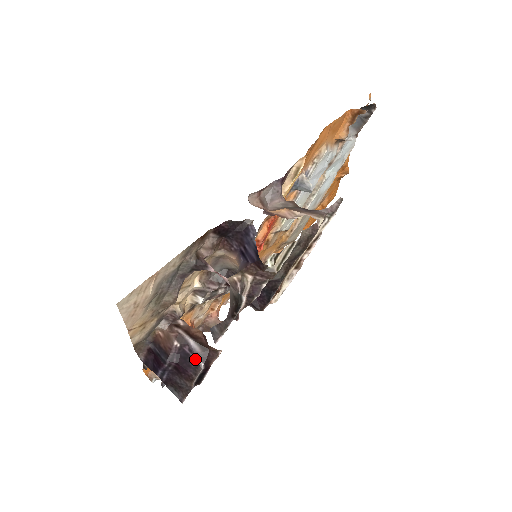
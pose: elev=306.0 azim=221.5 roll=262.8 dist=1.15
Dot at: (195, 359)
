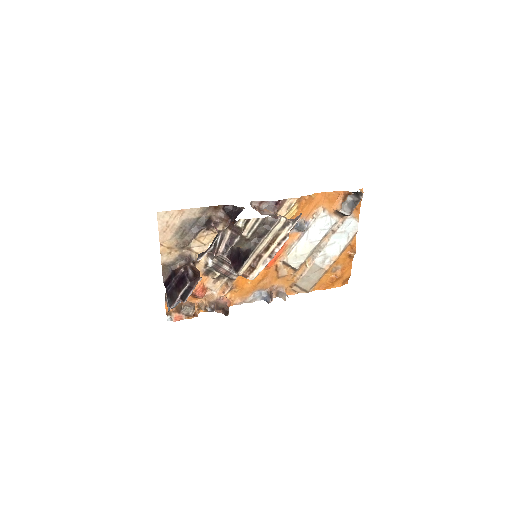
Dot at: (187, 279)
